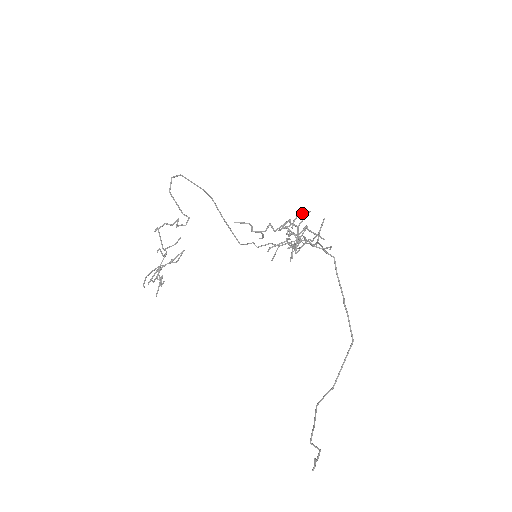
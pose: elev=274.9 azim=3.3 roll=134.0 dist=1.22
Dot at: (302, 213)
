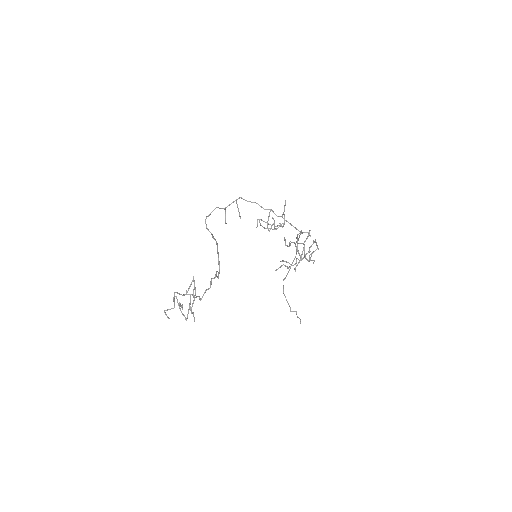
Dot at: (314, 241)
